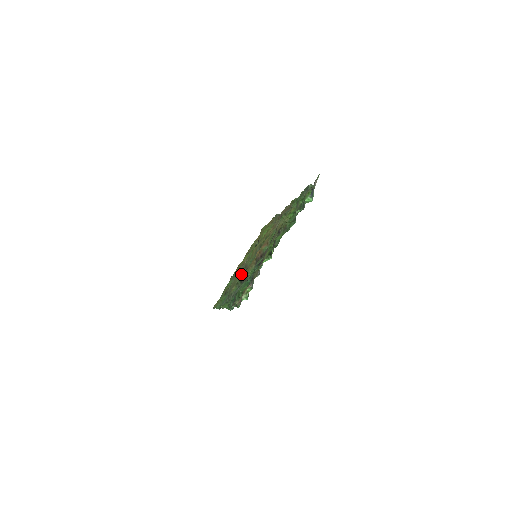
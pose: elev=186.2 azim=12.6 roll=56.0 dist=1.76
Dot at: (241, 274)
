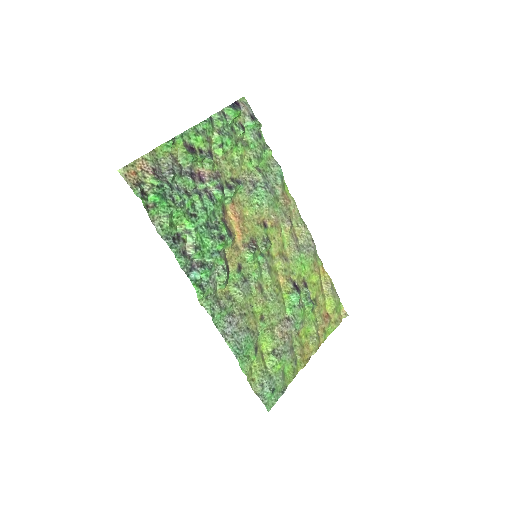
Dot at: (253, 295)
